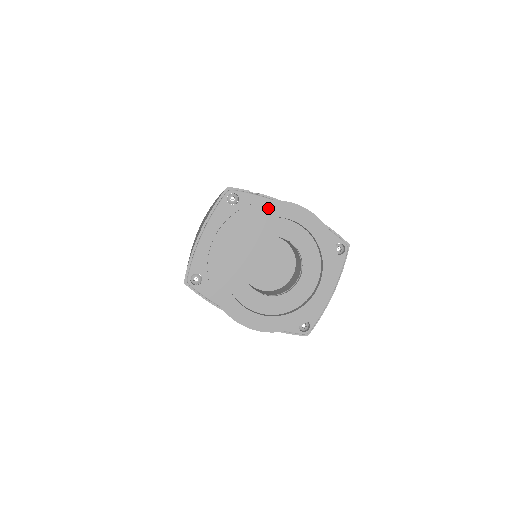
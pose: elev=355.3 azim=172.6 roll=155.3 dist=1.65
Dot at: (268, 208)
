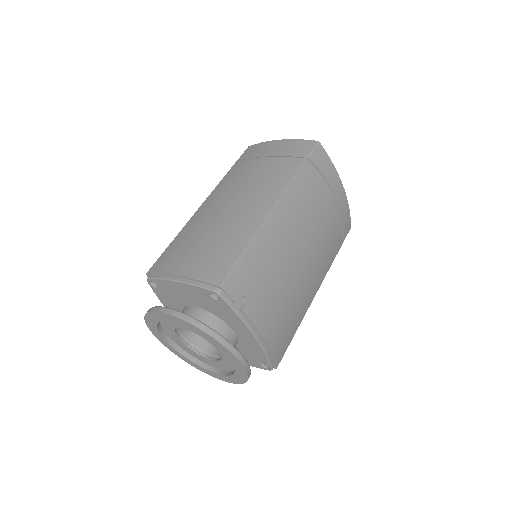
Dot at: (217, 343)
